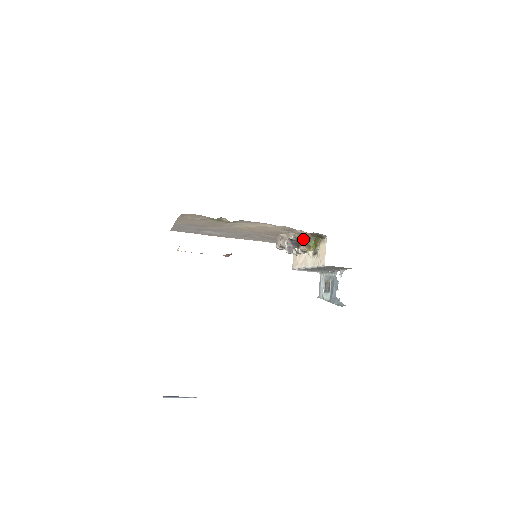
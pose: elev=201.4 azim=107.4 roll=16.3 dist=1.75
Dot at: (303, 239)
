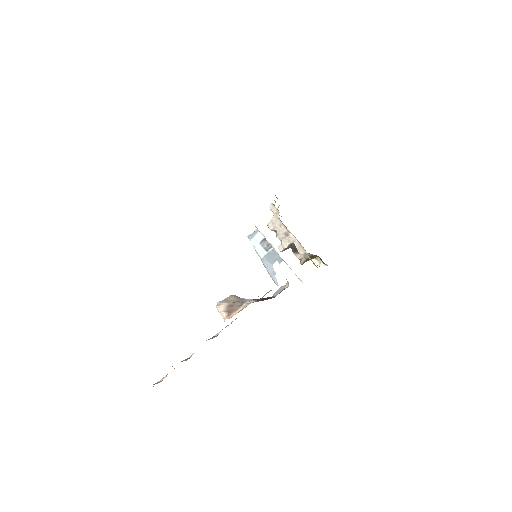
Dot at: occluded
